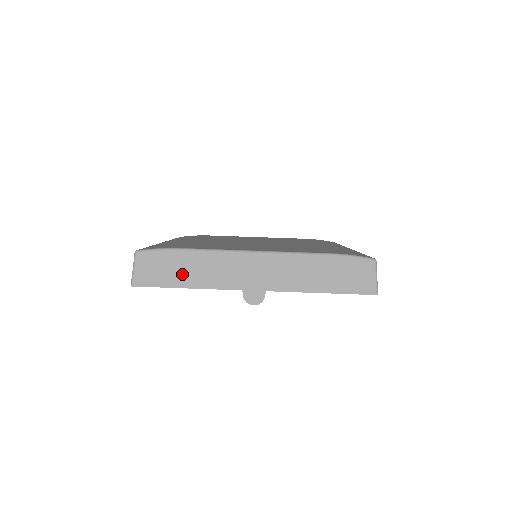
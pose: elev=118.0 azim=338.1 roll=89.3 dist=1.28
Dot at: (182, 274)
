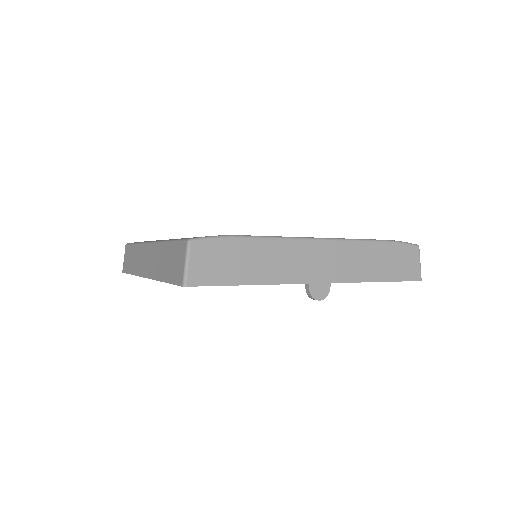
Dot at: (246, 267)
